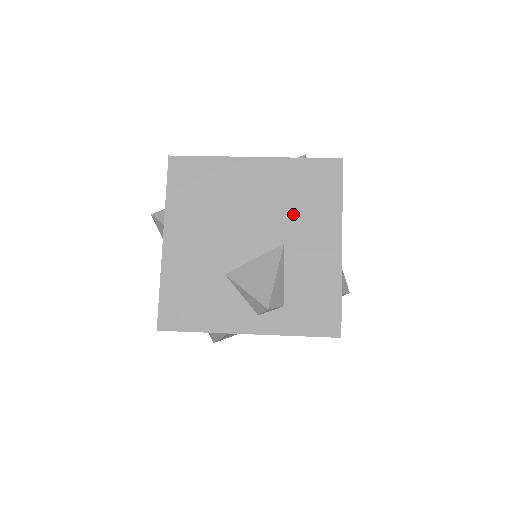
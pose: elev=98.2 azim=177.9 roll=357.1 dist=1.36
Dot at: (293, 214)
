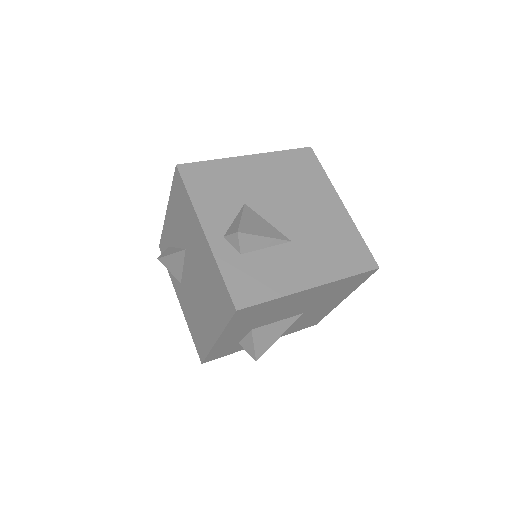
Dot at: (318, 242)
